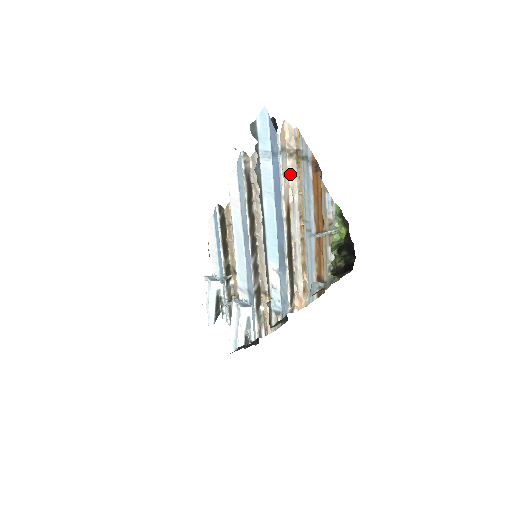
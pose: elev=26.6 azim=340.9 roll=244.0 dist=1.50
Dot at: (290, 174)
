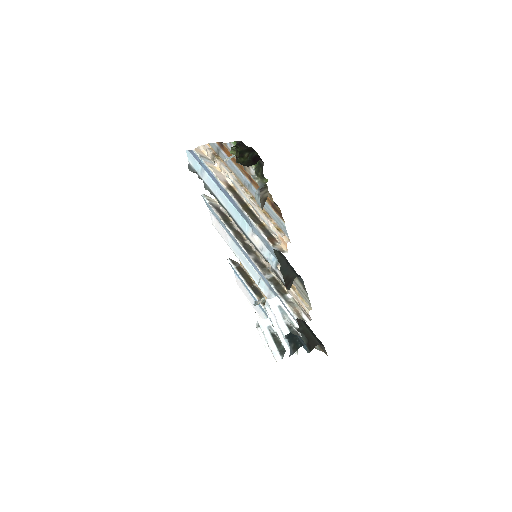
Dot at: (220, 169)
